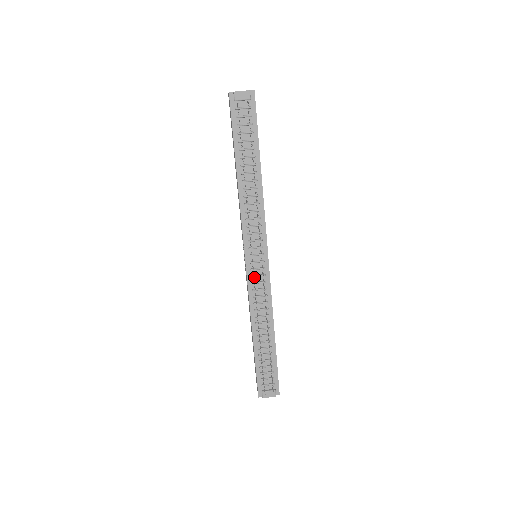
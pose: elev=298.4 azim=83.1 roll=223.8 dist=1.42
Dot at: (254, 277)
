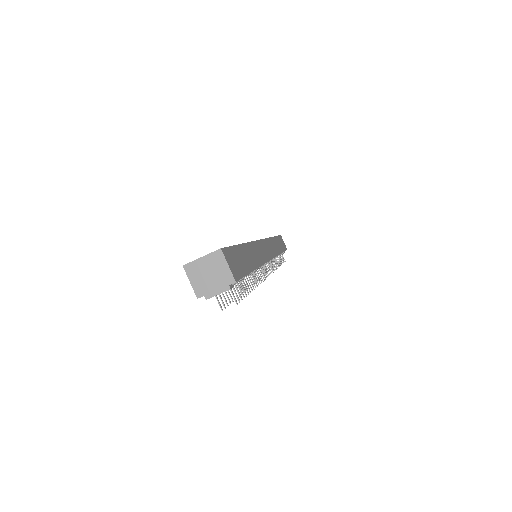
Dot at: occluded
